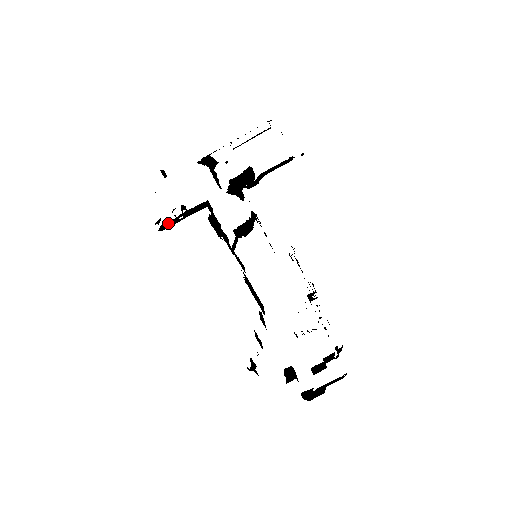
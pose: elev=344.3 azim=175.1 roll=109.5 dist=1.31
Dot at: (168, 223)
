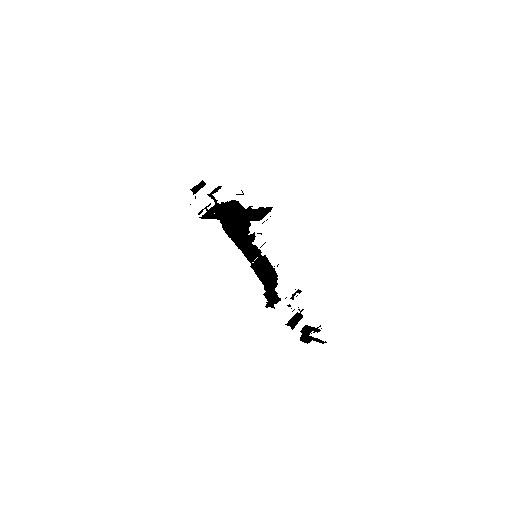
Dot at: (216, 207)
